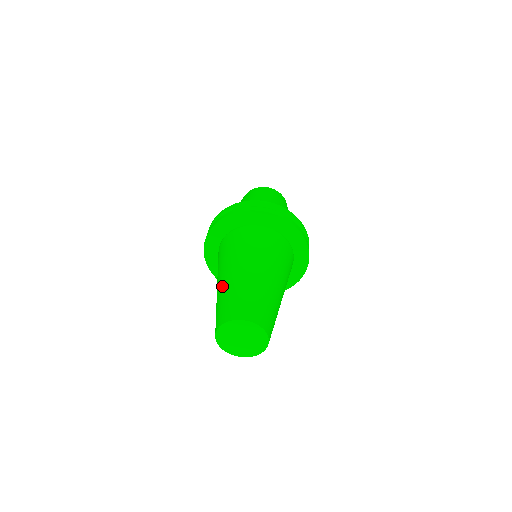
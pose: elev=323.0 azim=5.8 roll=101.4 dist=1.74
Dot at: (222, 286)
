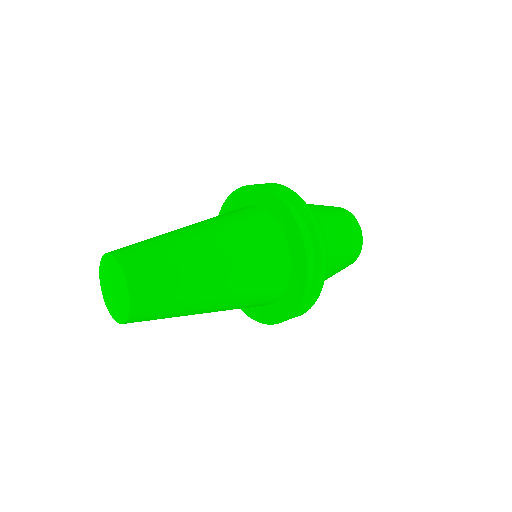
Dot at: occluded
